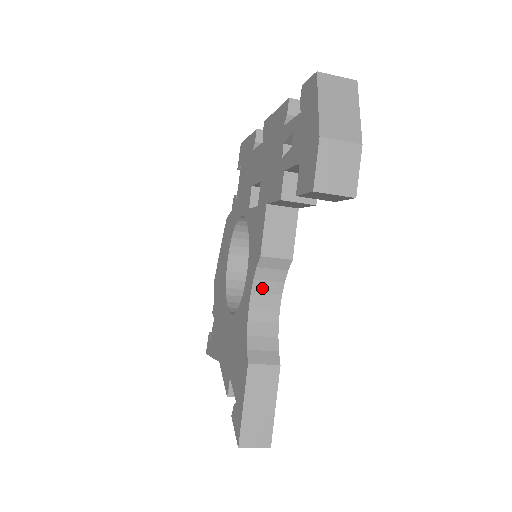
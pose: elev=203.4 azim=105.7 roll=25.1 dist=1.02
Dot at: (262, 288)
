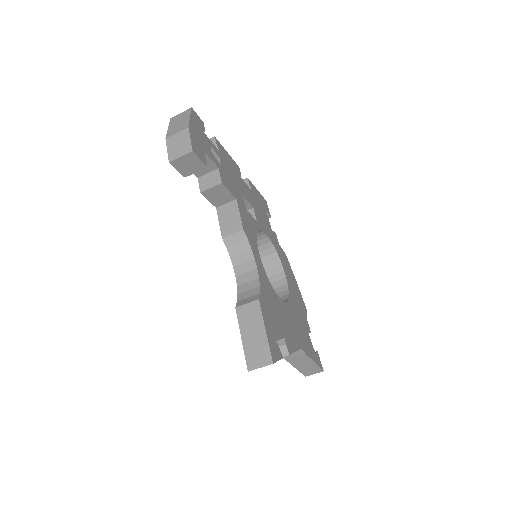
Dot at: (239, 260)
